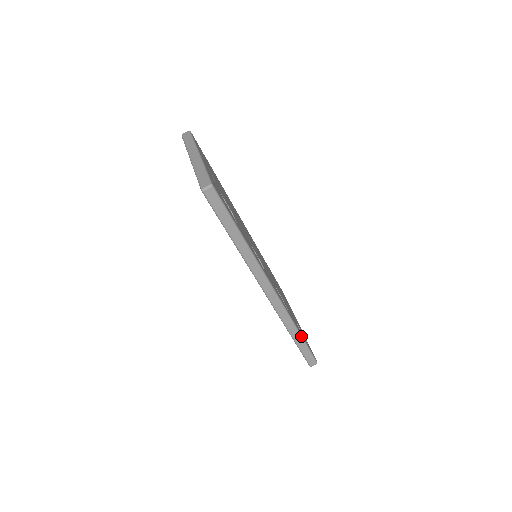
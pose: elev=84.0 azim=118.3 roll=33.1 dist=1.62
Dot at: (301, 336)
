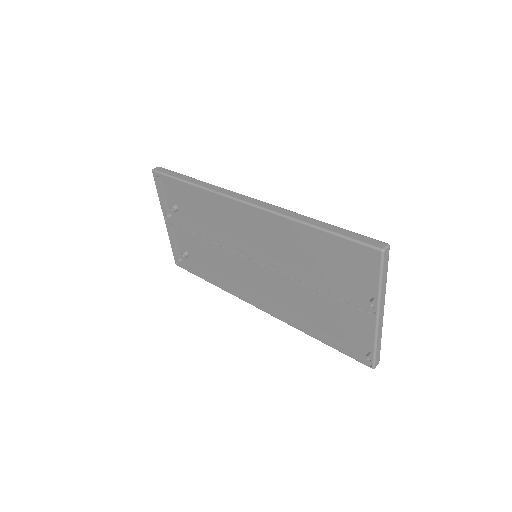
Dot at: (323, 223)
